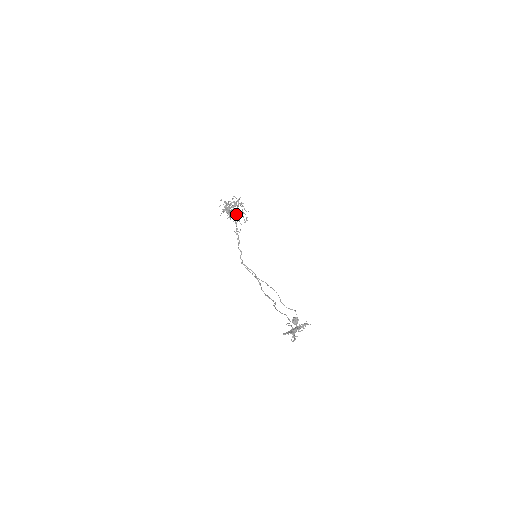
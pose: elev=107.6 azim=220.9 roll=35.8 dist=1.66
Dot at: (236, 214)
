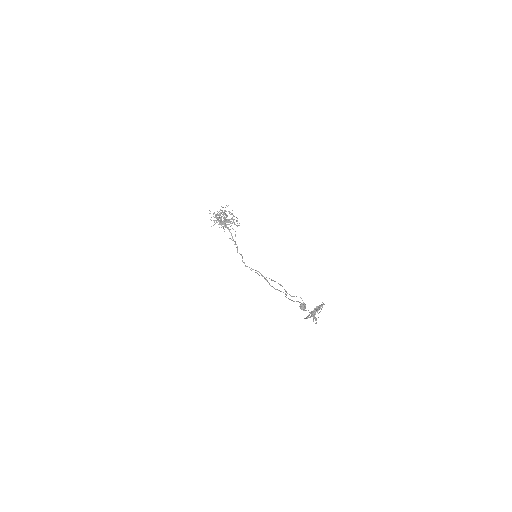
Dot at: (227, 222)
